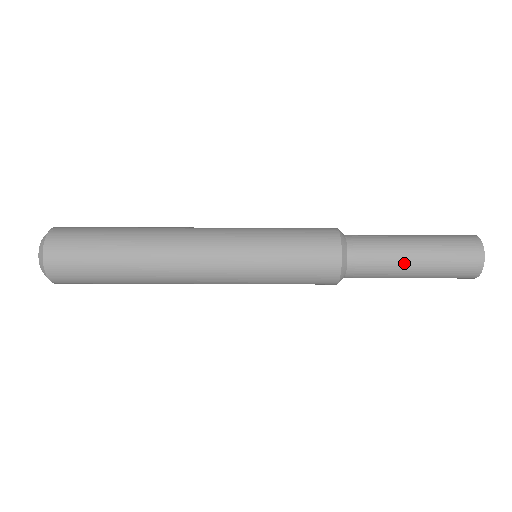
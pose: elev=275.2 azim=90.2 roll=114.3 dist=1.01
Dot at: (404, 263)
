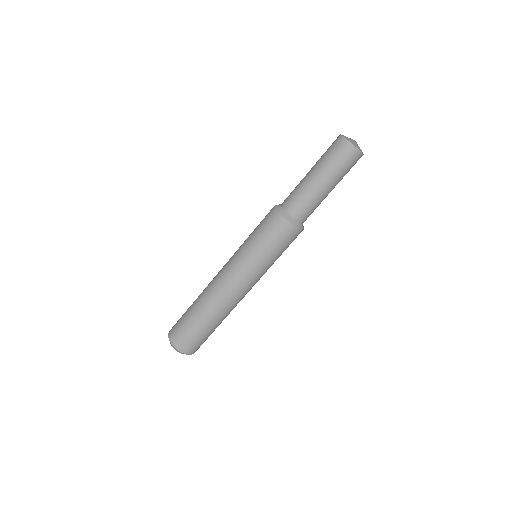
Dot at: (323, 193)
